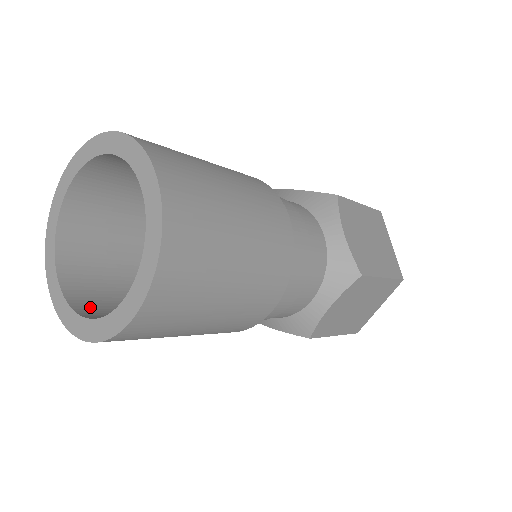
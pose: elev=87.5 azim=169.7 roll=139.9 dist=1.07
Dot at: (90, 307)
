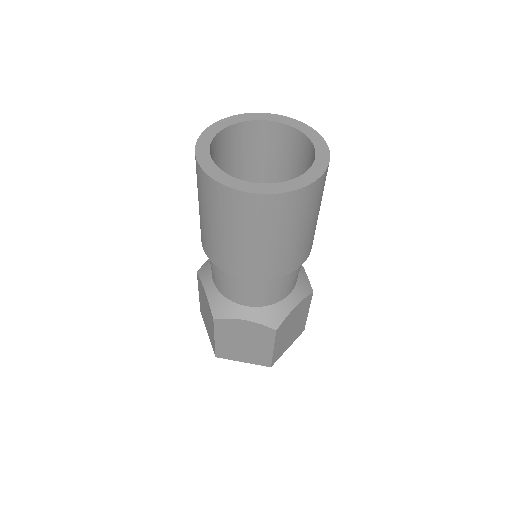
Dot at: occluded
